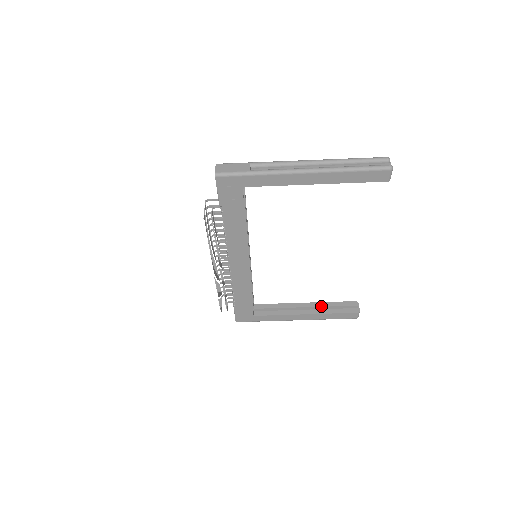
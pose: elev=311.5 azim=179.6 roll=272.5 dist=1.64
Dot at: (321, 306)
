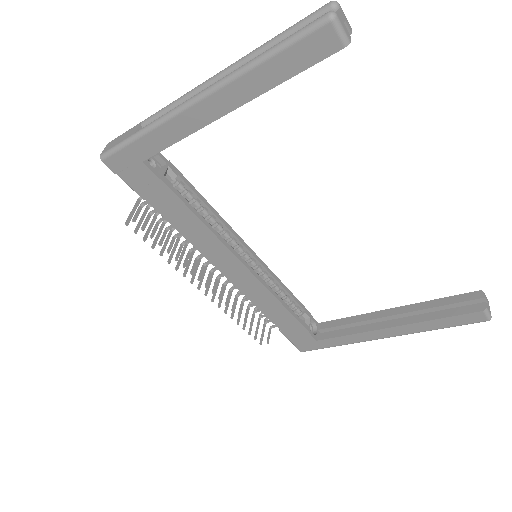
Dot at: (417, 310)
